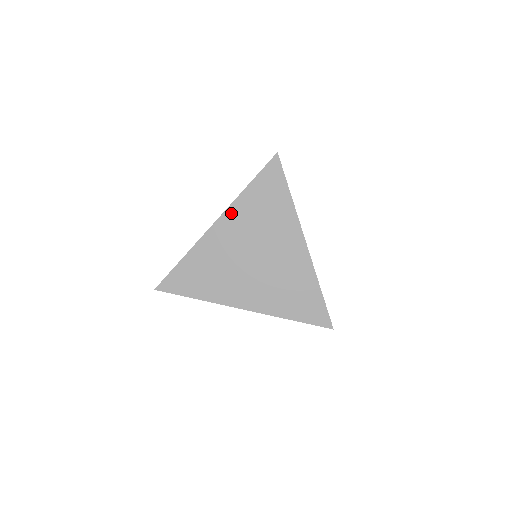
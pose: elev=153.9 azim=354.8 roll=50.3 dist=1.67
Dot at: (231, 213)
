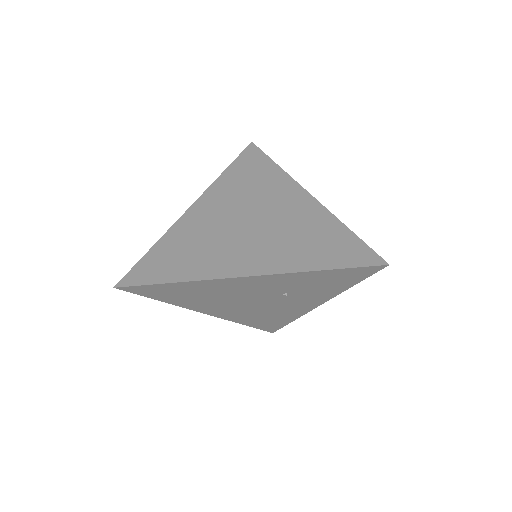
Dot at: (210, 193)
